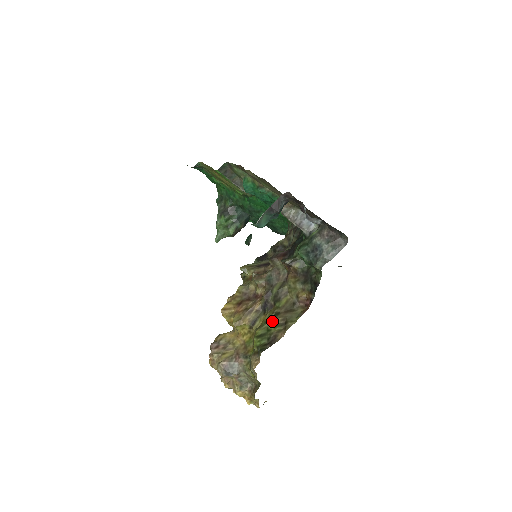
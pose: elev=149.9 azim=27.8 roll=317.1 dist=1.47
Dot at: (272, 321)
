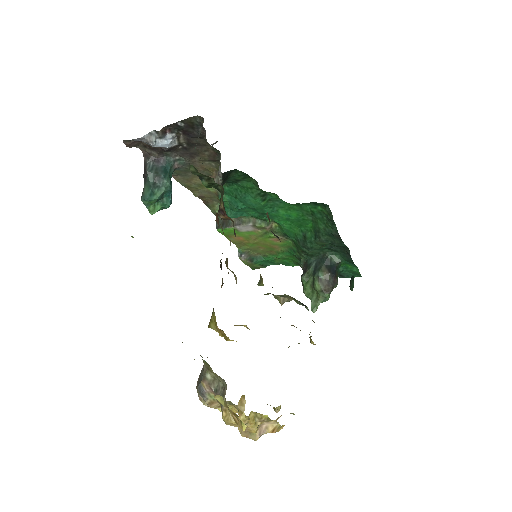
Dot at: occluded
